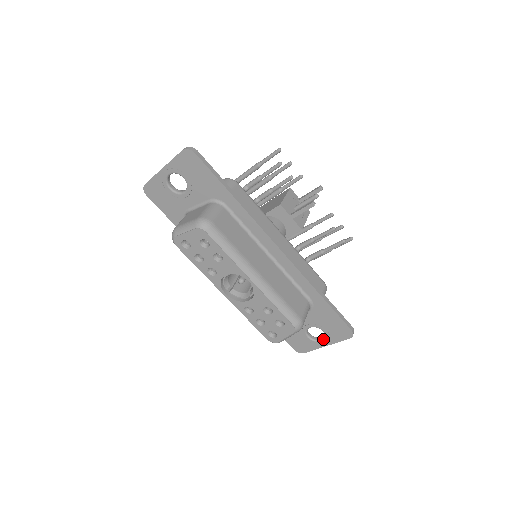
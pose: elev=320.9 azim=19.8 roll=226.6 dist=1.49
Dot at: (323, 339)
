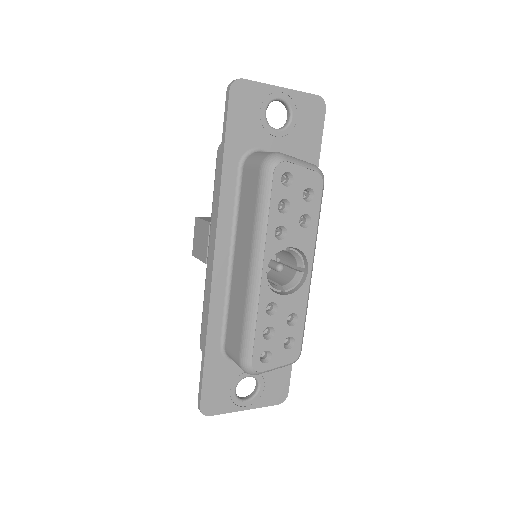
Dot at: (249, 398)
